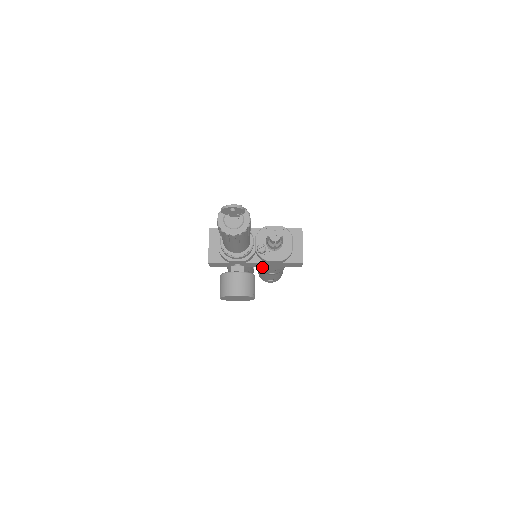
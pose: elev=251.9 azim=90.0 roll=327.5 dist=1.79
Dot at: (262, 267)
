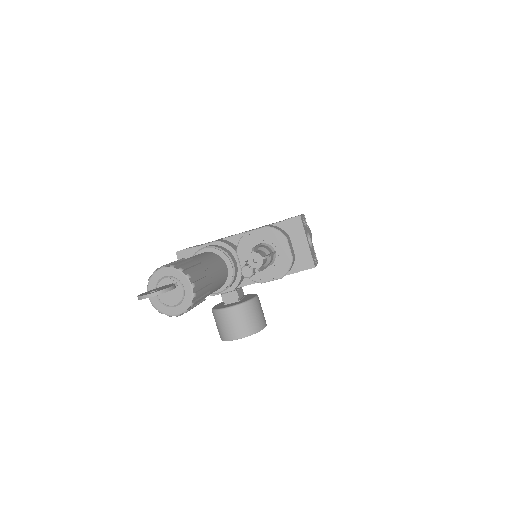
Dot at: occluded
